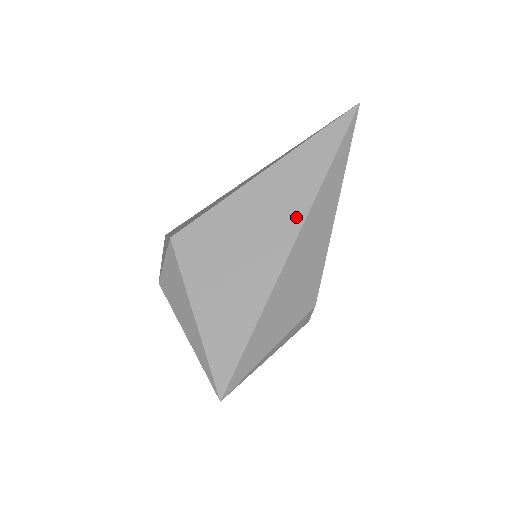
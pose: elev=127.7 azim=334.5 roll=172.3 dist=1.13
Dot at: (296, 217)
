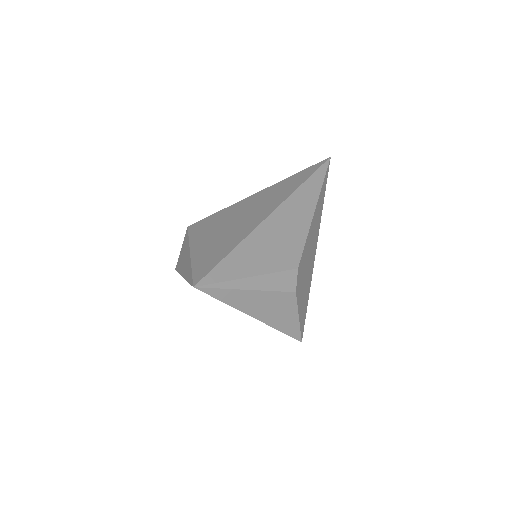
Dot at: (278, 201)
